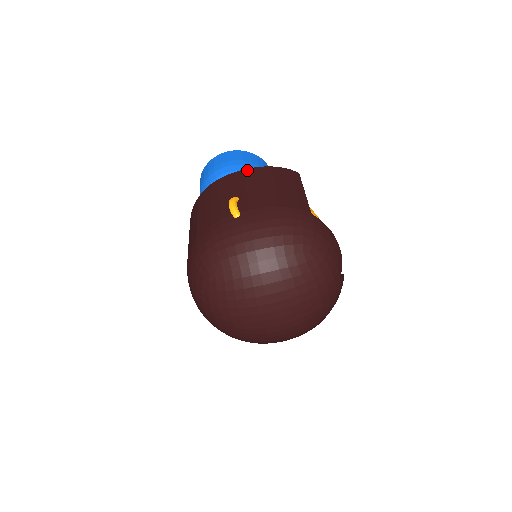
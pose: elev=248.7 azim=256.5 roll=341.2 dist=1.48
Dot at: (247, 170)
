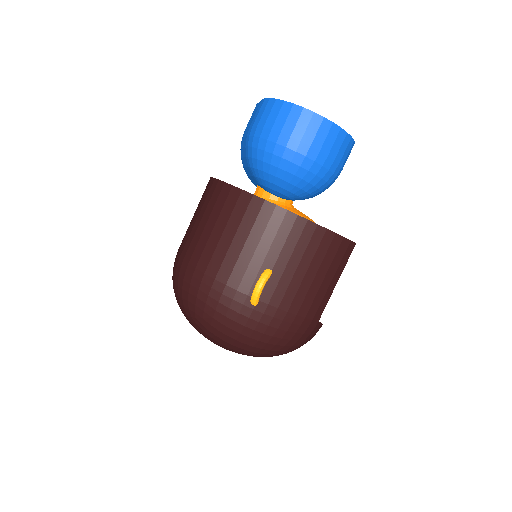
Dot at: (310, 225)
